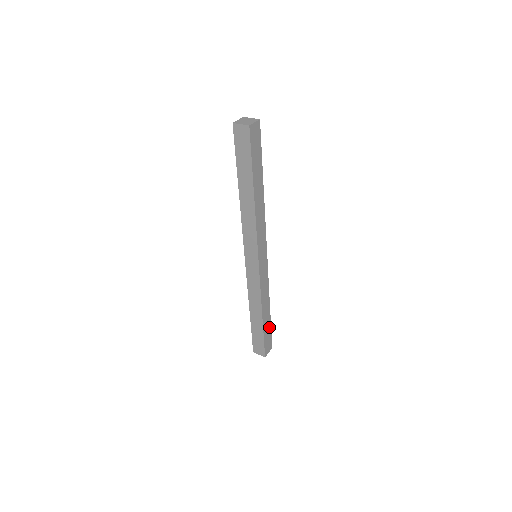
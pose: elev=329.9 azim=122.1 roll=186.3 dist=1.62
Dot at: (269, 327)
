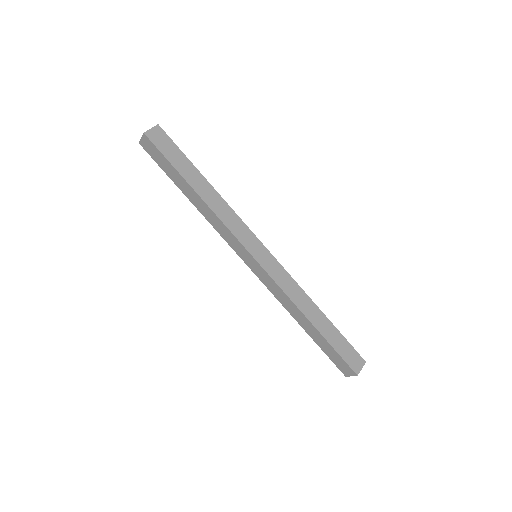
Dot at: (337, 334)
